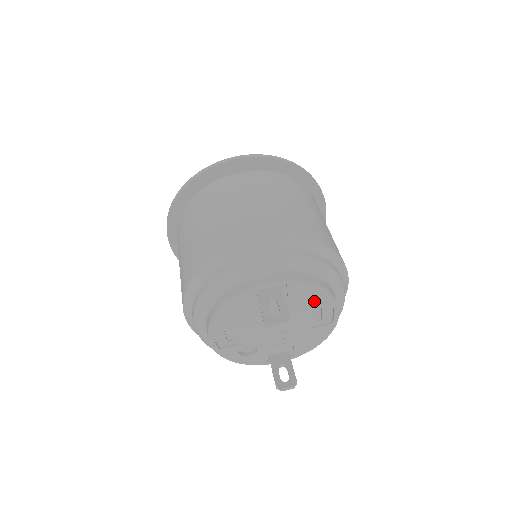
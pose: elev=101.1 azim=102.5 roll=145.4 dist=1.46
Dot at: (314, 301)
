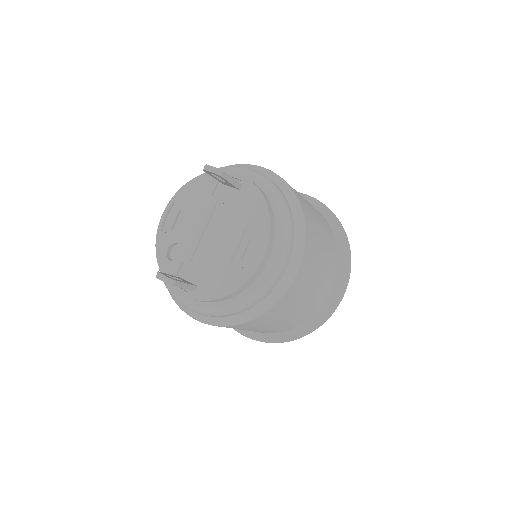
Dot at: (253, 223)
